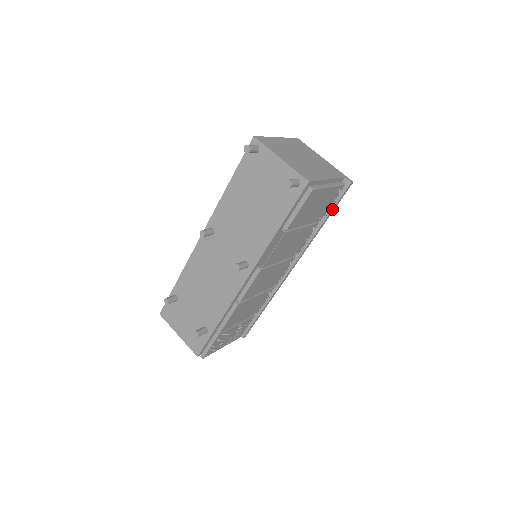
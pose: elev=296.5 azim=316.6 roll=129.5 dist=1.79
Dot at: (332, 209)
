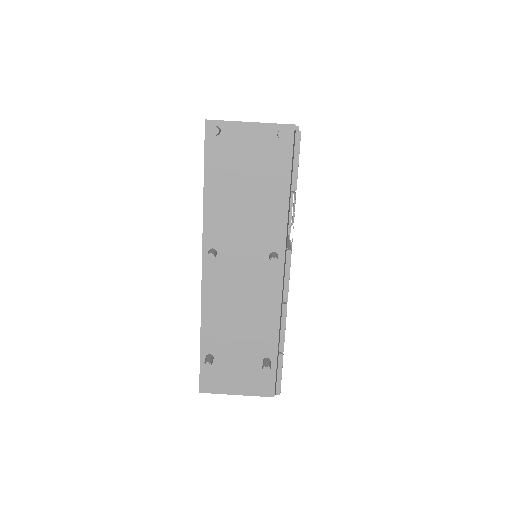
Dot at: occluded
